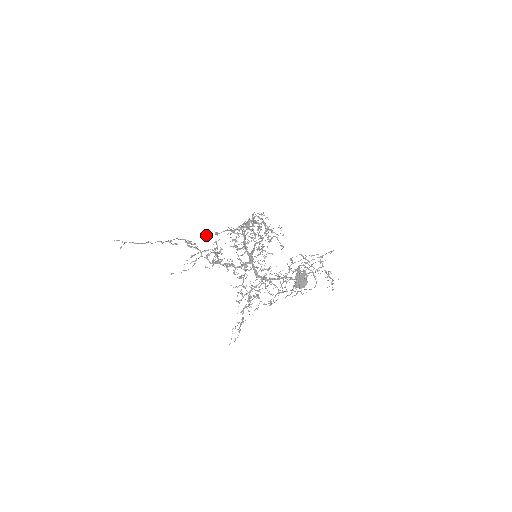
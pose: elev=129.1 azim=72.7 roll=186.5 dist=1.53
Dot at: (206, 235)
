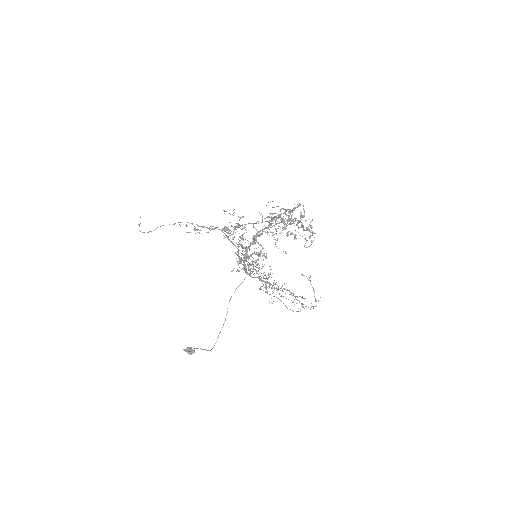
Dot at: (215, 227)
